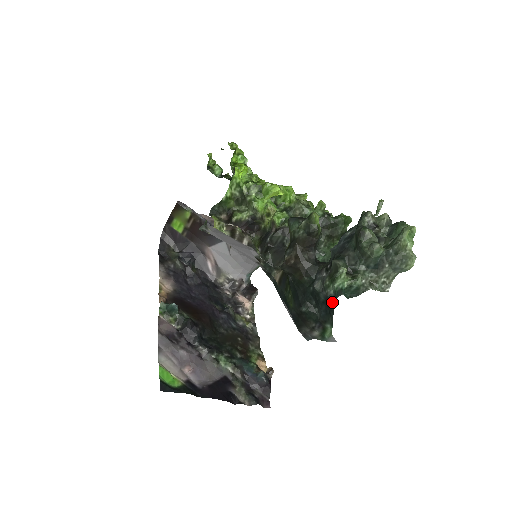
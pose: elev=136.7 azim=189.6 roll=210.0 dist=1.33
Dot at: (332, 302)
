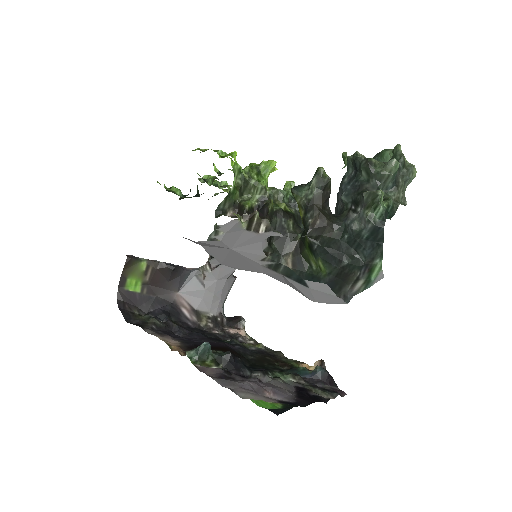
Dot at: (382, 227)
